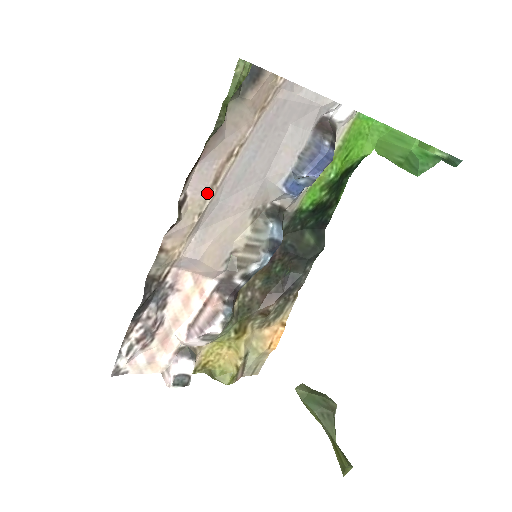
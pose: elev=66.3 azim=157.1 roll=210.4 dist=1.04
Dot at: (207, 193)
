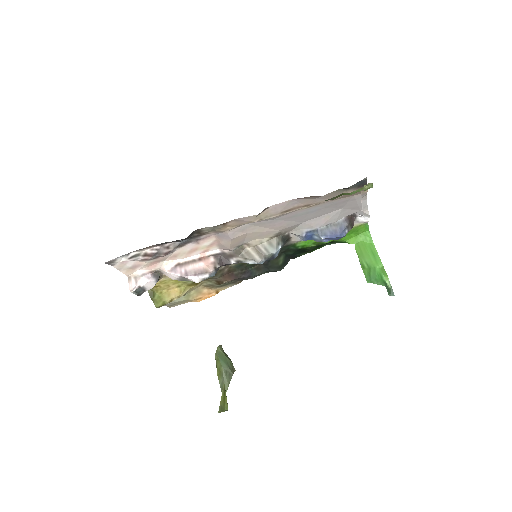
Dot at: (277, 213)
